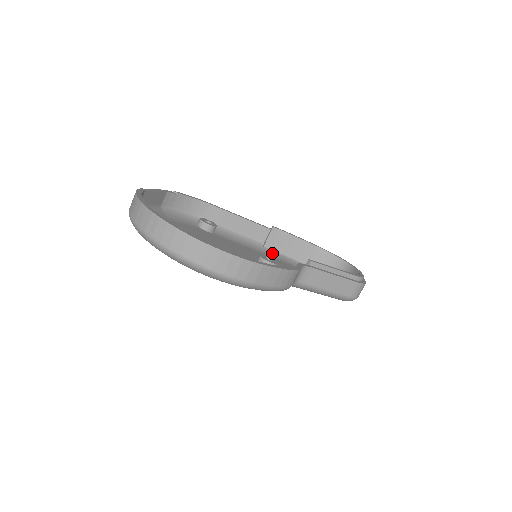
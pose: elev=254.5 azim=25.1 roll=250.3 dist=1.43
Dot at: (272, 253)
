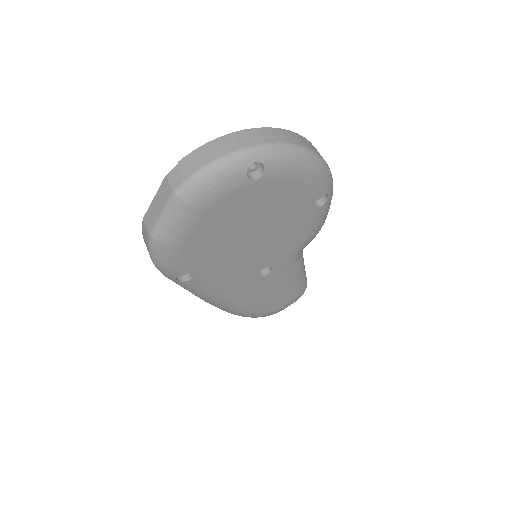
Dot at: occluded
